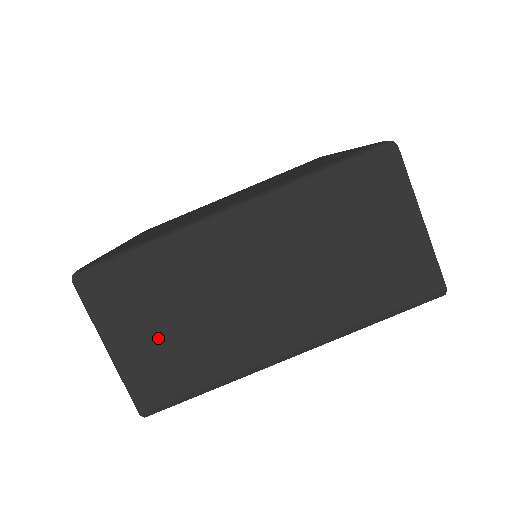
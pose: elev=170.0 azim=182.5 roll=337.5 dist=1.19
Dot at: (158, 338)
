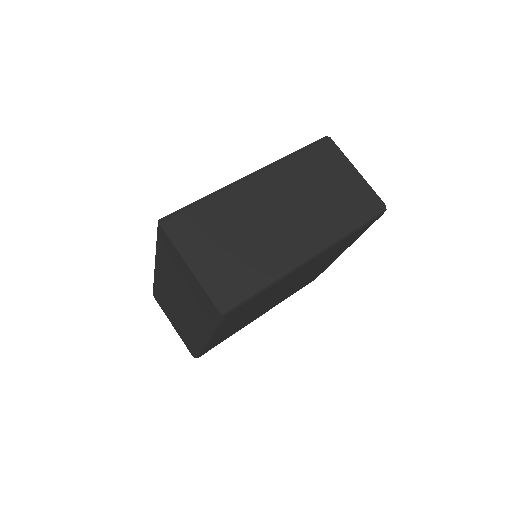
Dot at: (177, 323)
